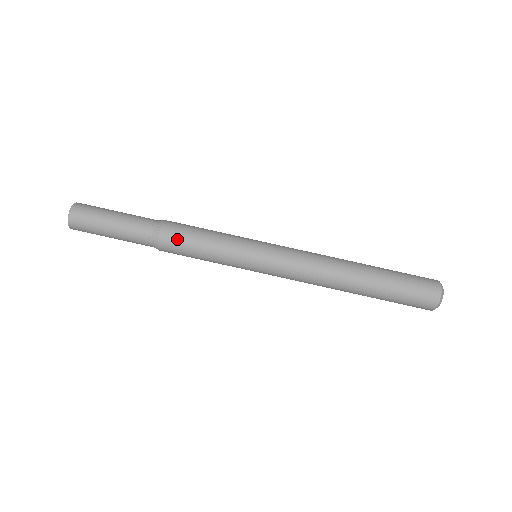
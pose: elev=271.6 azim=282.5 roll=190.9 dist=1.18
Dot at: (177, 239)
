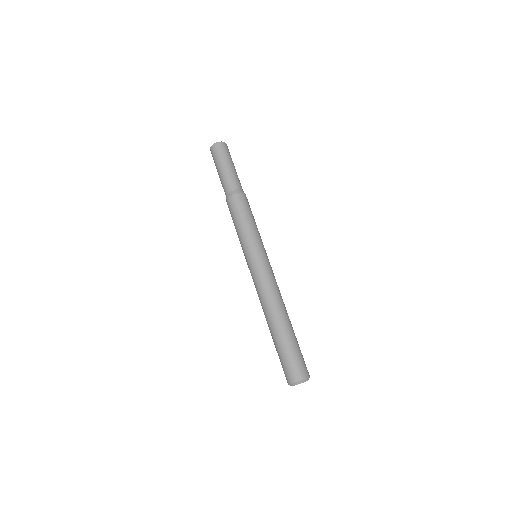
Dot at: (246, 203)
